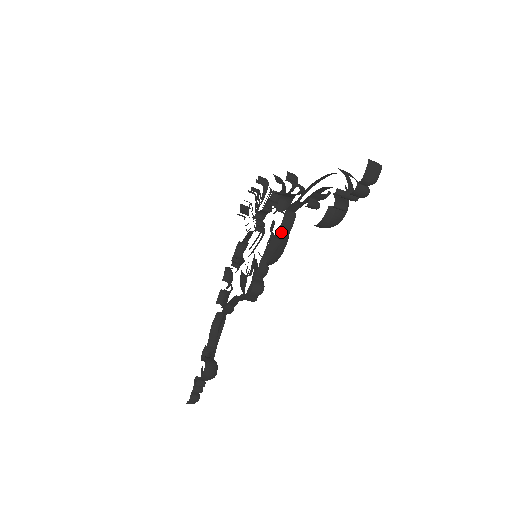
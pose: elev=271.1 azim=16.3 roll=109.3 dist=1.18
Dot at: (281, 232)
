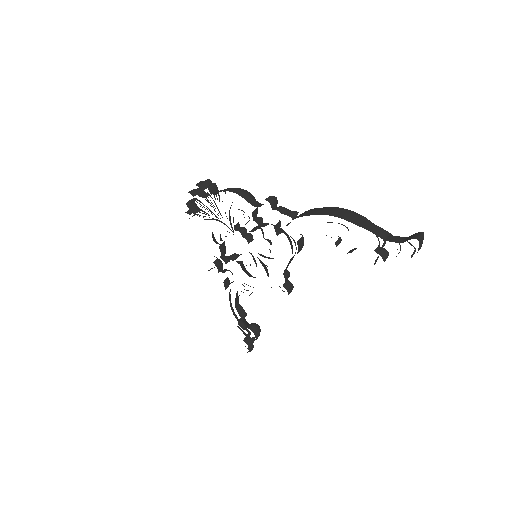
Dot at: occluded
